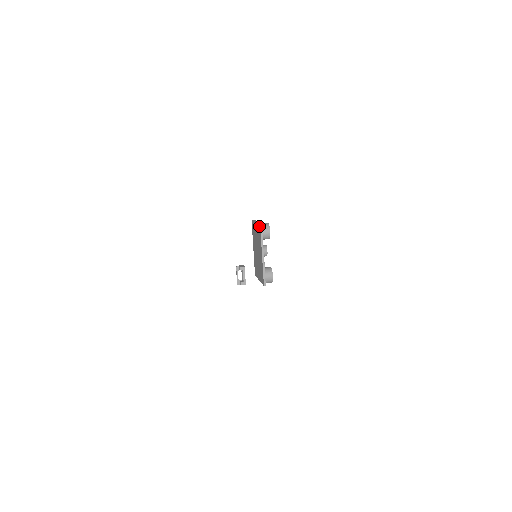
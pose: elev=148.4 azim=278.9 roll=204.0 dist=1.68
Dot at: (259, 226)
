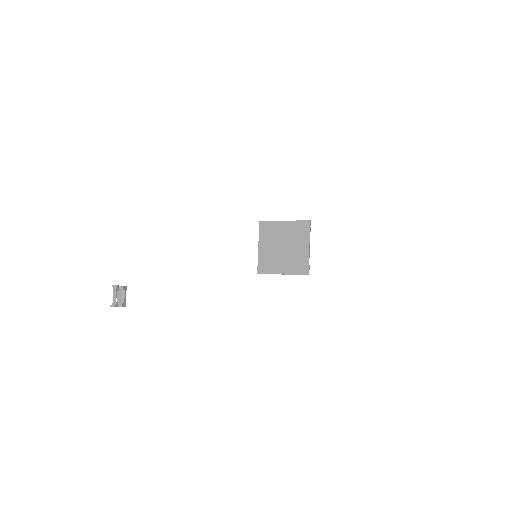
Dot at: (306, 223)
